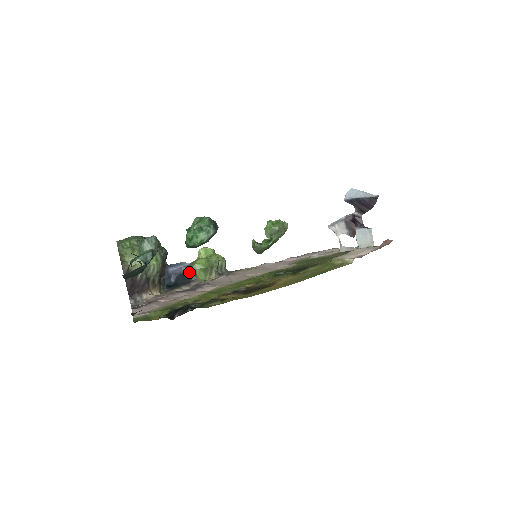
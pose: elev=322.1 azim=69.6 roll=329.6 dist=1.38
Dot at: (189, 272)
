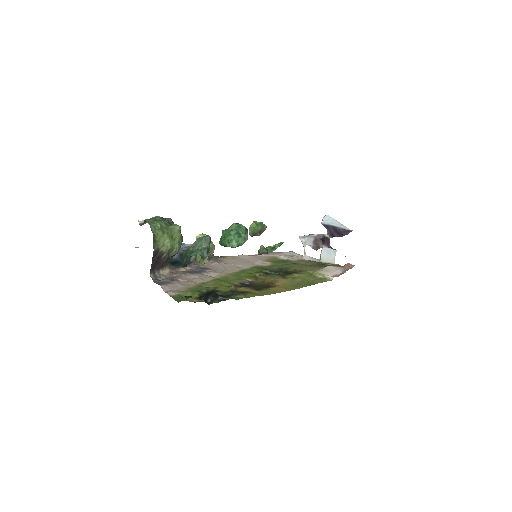
Dot at: occluded
